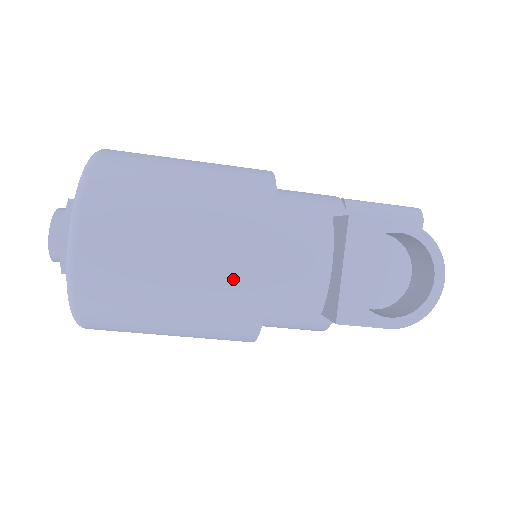
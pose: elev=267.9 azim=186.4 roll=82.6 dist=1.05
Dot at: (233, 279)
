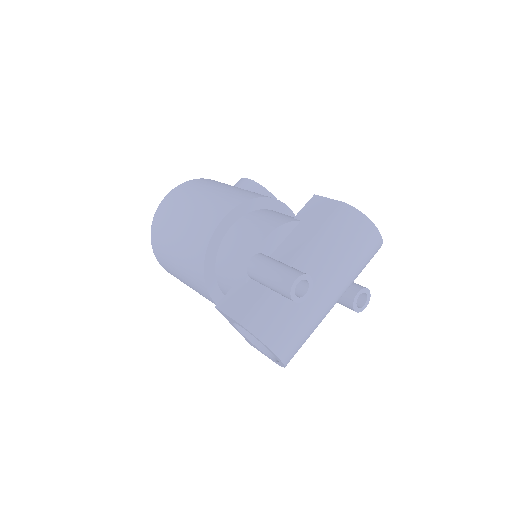
Dot at: occluded
